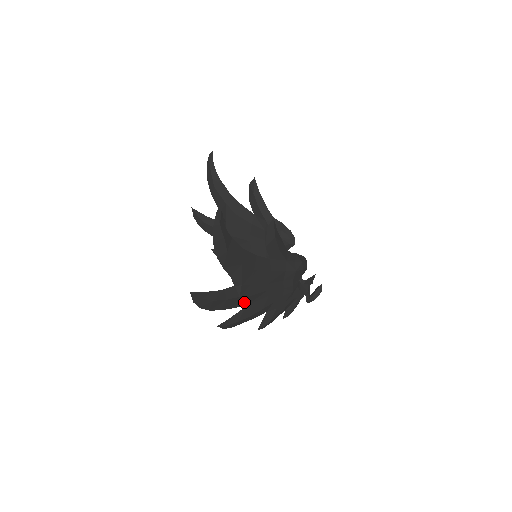
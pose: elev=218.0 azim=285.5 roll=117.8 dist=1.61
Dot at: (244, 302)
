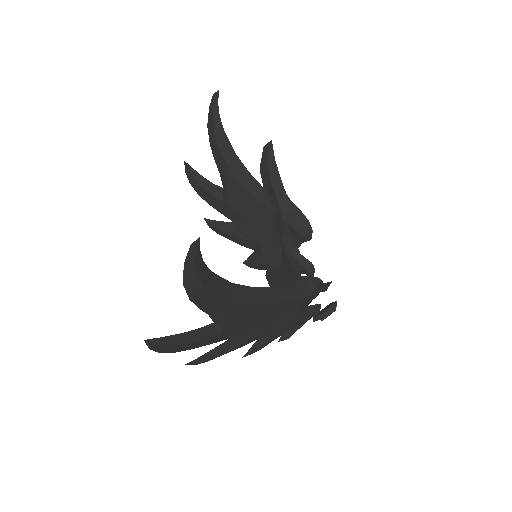
Dot at: (226, 336)
